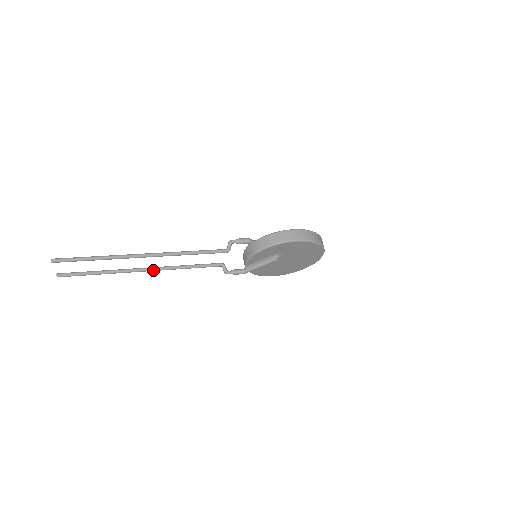
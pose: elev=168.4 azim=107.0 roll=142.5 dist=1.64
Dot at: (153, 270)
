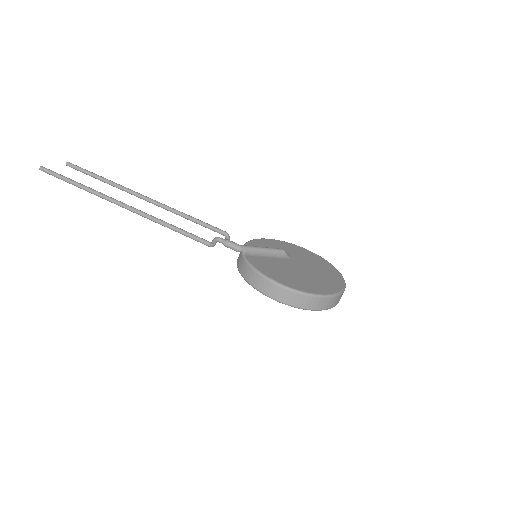
Dot at: (152, 203)
